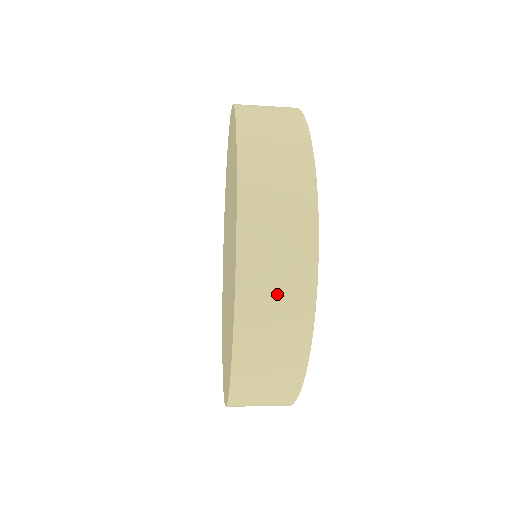
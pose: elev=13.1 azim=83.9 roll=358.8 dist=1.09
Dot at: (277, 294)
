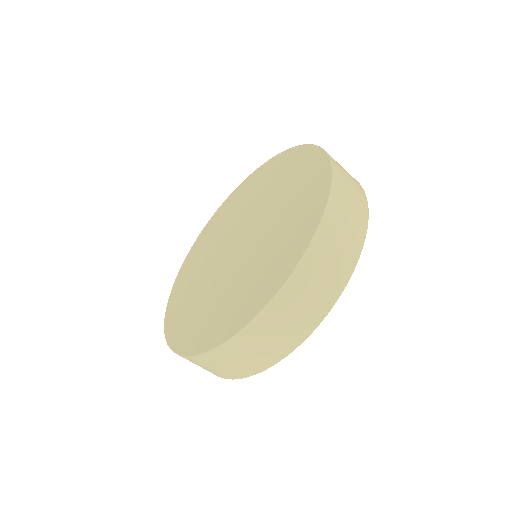
Dot at: occluded
